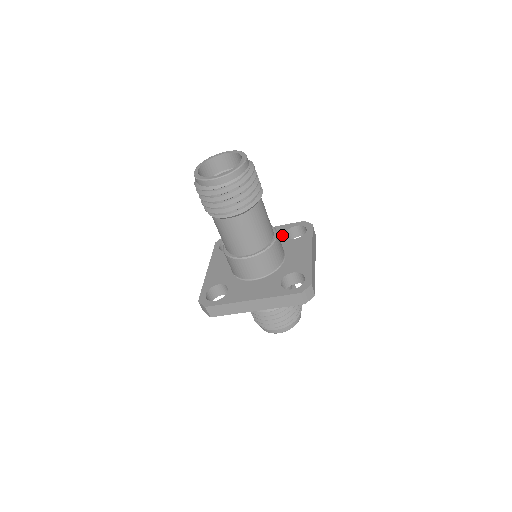
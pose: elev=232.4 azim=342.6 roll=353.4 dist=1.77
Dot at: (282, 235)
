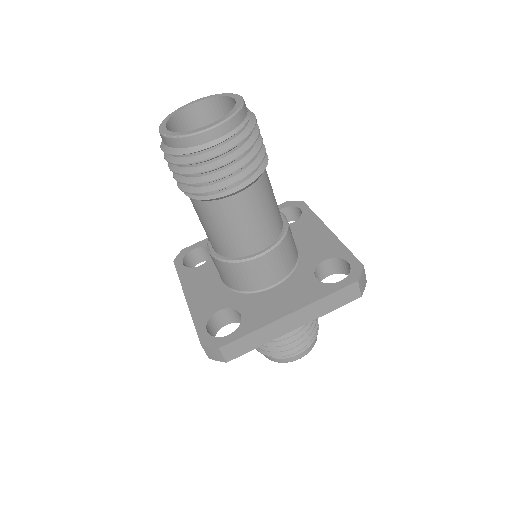
Dot at: occluded
